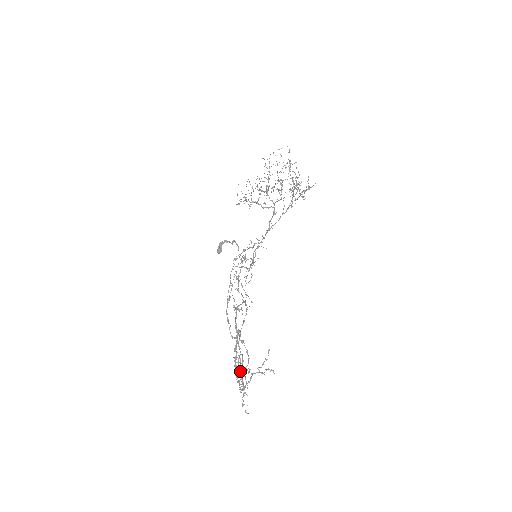
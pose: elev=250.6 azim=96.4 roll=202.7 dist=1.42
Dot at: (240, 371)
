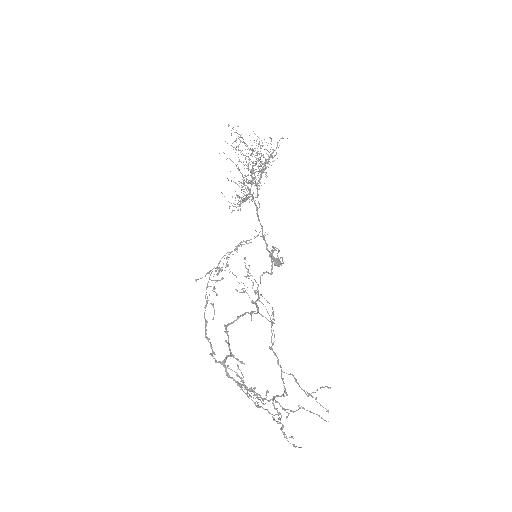
Dot at: occluded
